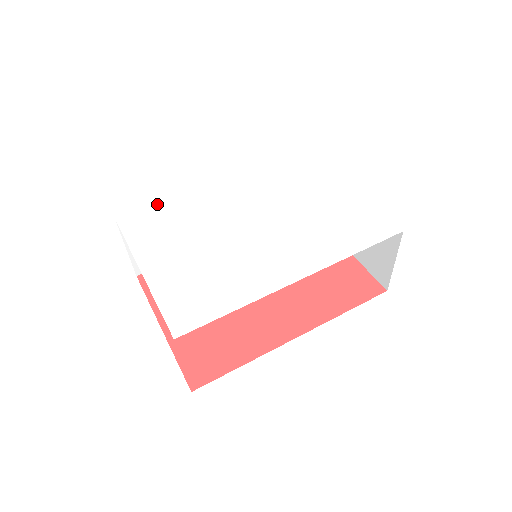
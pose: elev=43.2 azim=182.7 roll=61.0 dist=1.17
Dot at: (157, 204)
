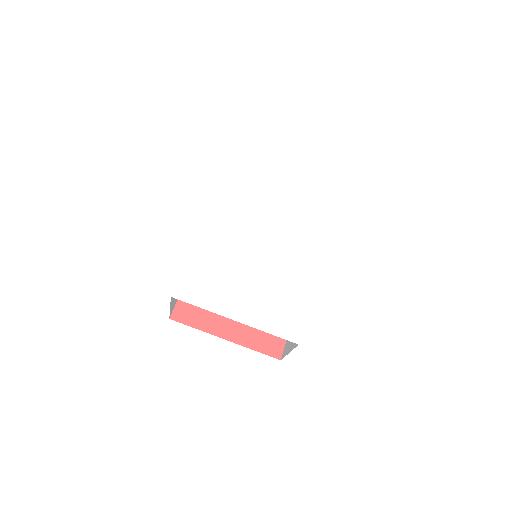
Dot at: (186, 266)
